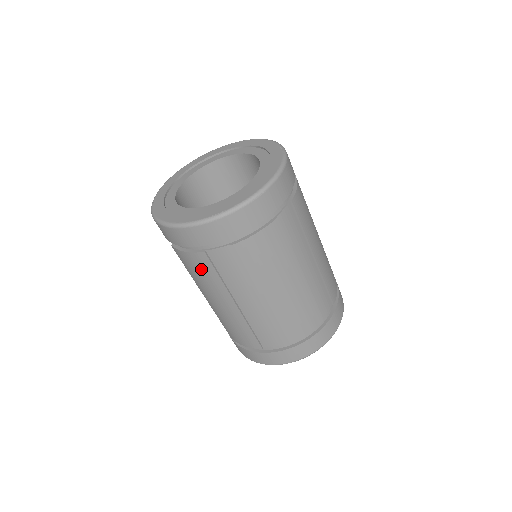
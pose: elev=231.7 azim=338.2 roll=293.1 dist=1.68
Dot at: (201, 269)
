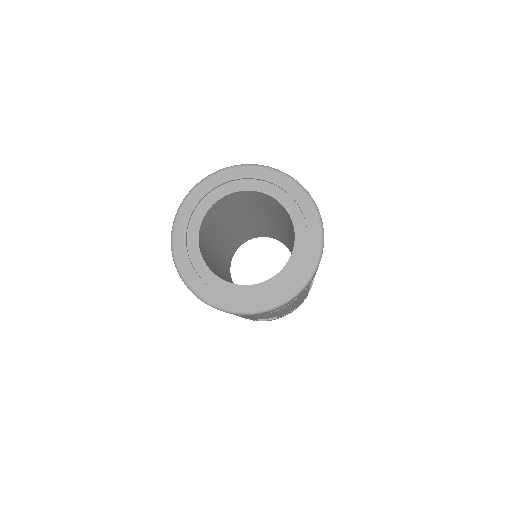
Dot at: occluded
